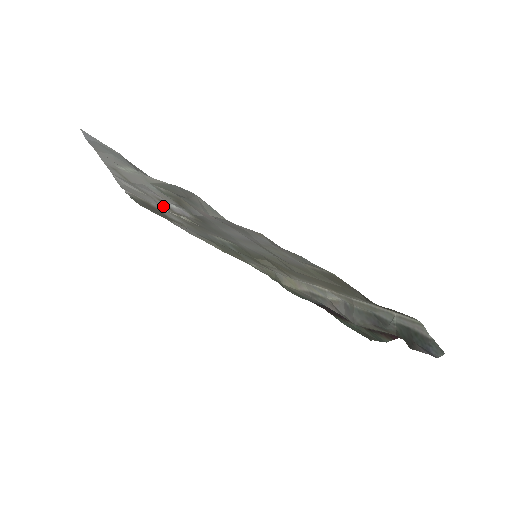
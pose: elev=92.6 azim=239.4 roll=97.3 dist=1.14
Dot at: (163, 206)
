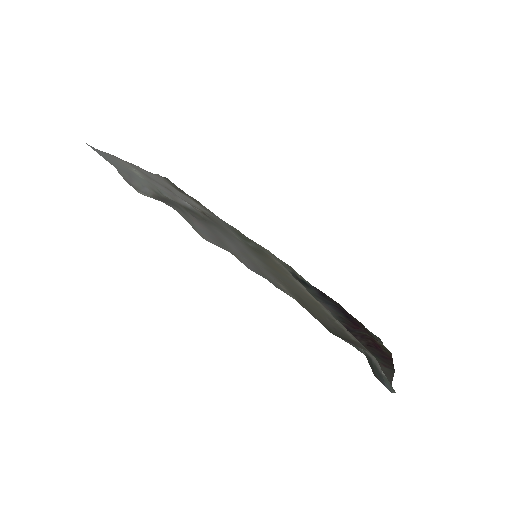
Dot at: (181, 198)
